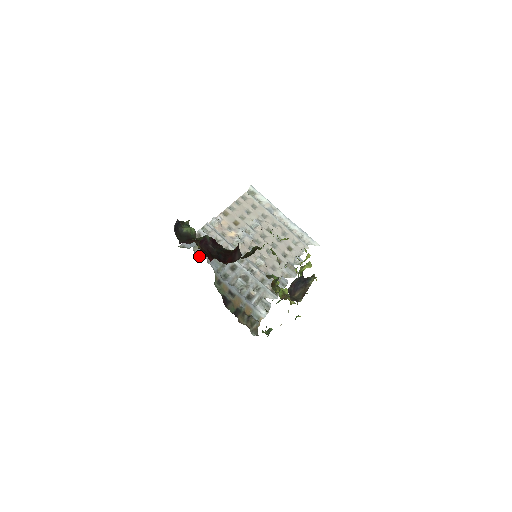
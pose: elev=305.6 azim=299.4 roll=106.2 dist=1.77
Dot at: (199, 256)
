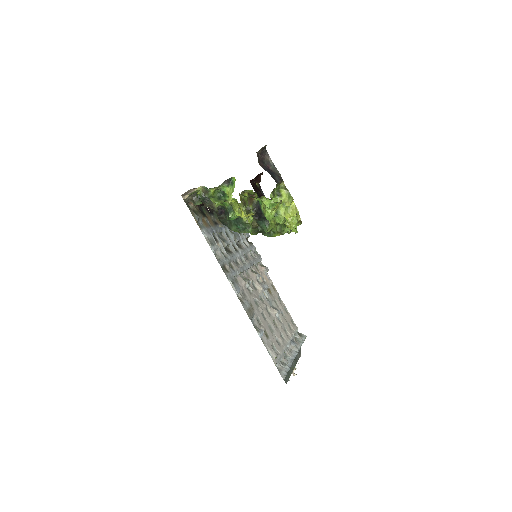
Dot at: occluded
